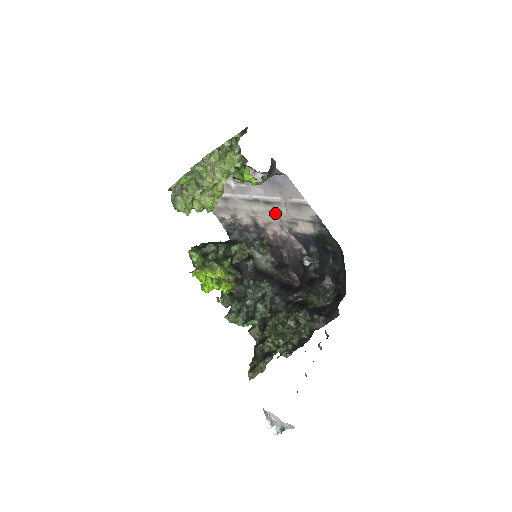
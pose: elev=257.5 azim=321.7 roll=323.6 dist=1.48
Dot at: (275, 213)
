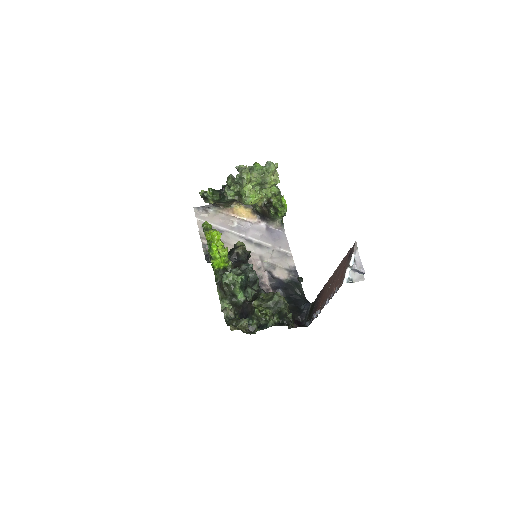
Dot at: (260, 255)
